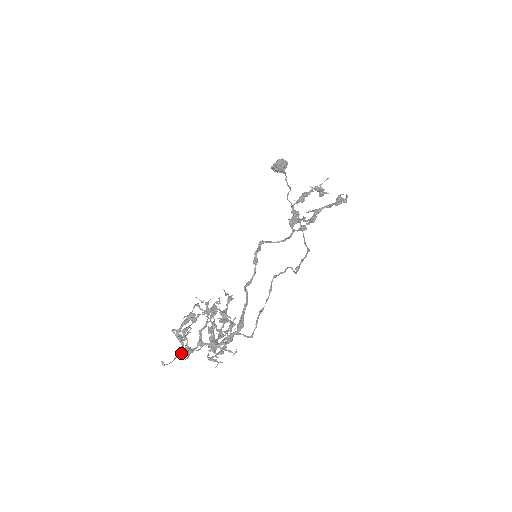
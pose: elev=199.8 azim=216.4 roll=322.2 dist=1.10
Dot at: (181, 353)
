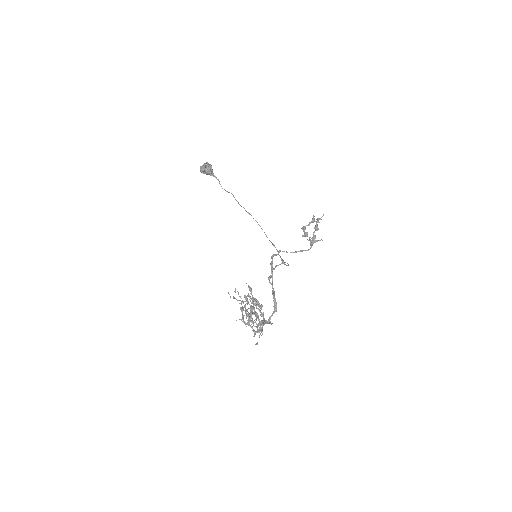
Dot at: (260, 334)
